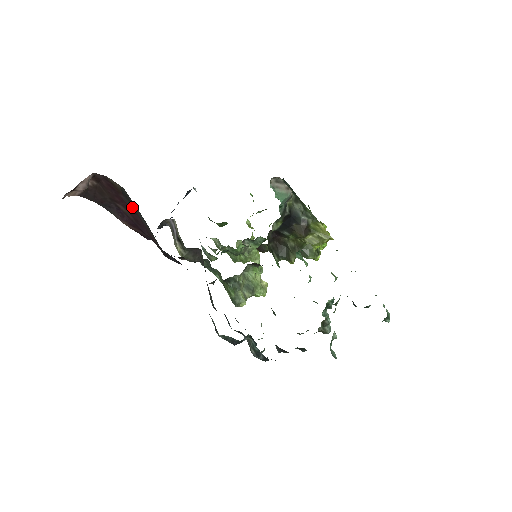
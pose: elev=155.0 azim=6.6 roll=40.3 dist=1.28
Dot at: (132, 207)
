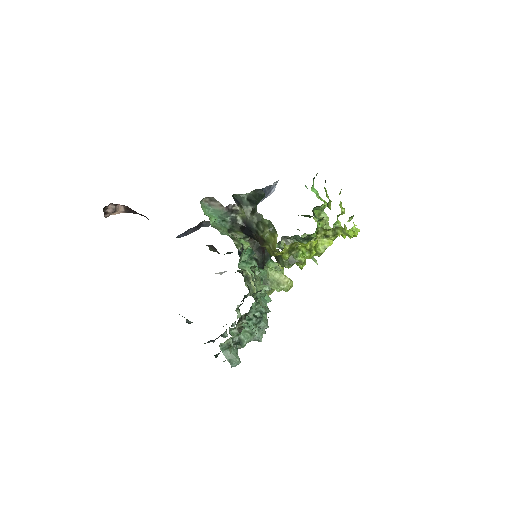
Dot at: occluded
